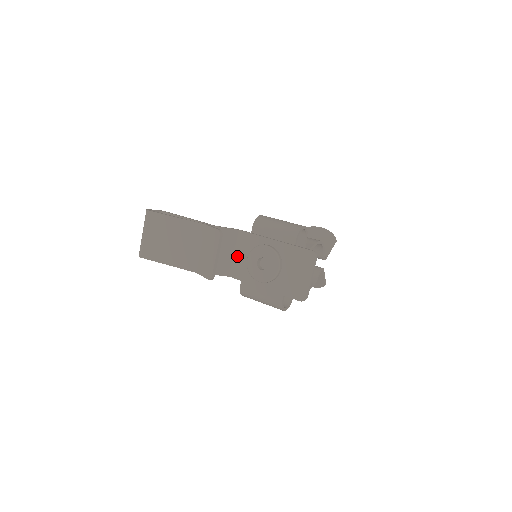
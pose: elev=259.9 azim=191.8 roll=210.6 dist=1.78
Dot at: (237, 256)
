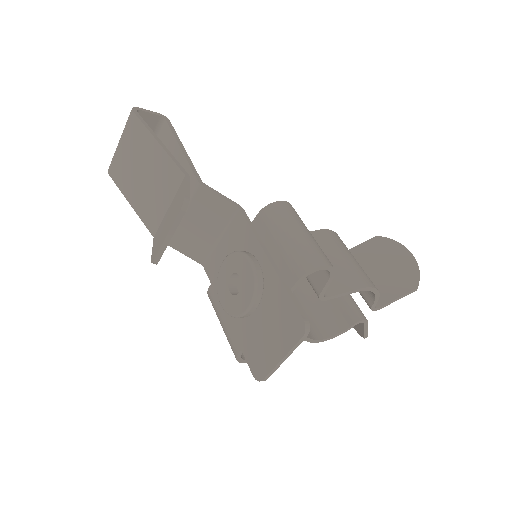
Dot at: (221, 244)
